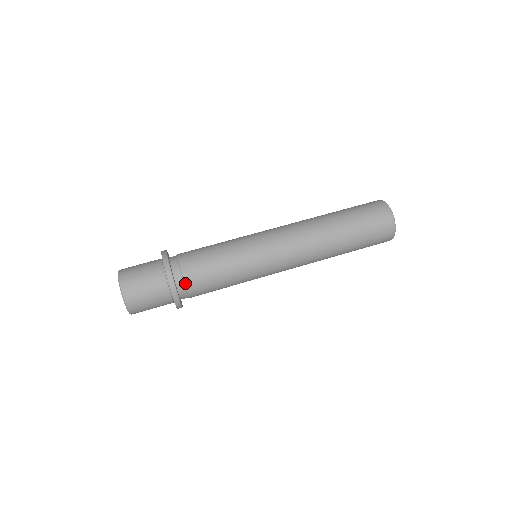
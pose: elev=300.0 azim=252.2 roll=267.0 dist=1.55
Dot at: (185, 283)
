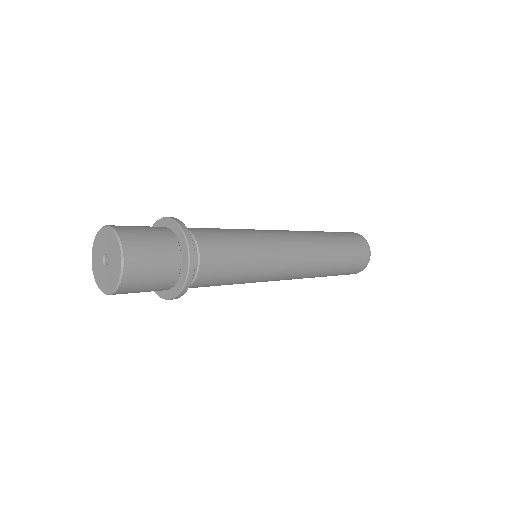
Dot at: (197, 243)
